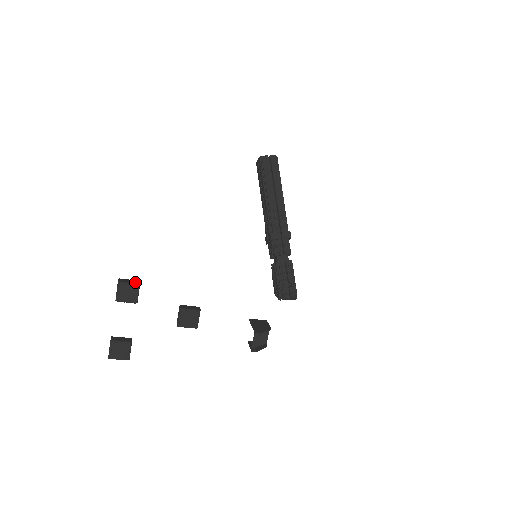
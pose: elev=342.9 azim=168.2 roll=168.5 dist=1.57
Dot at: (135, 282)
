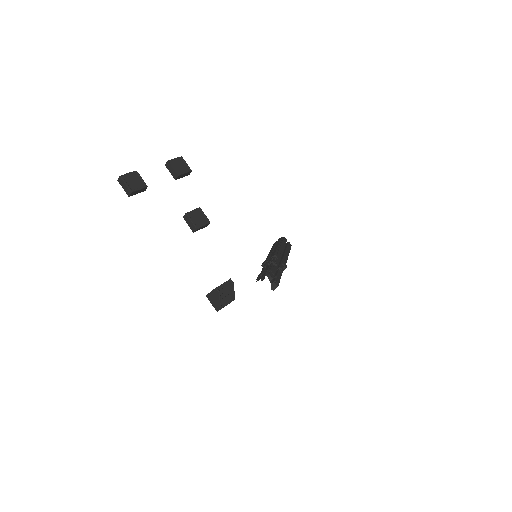
Dot at: (189, 169)
